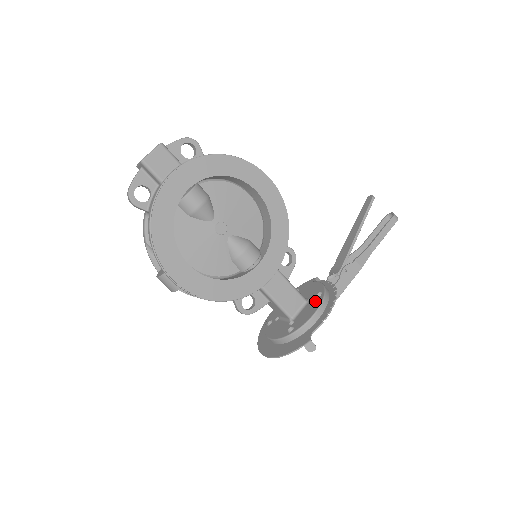
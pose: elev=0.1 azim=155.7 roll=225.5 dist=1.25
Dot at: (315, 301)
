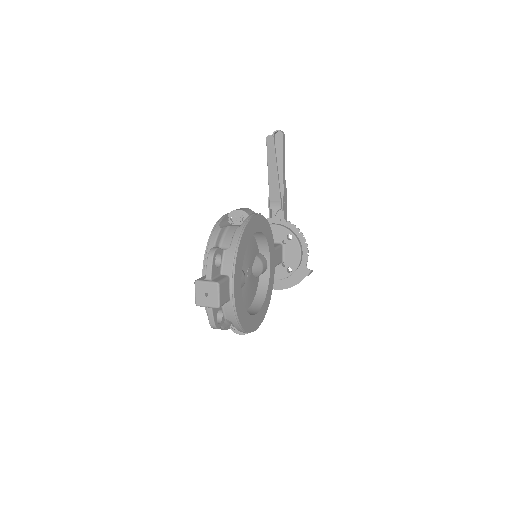
Dot at: (291, 244)
